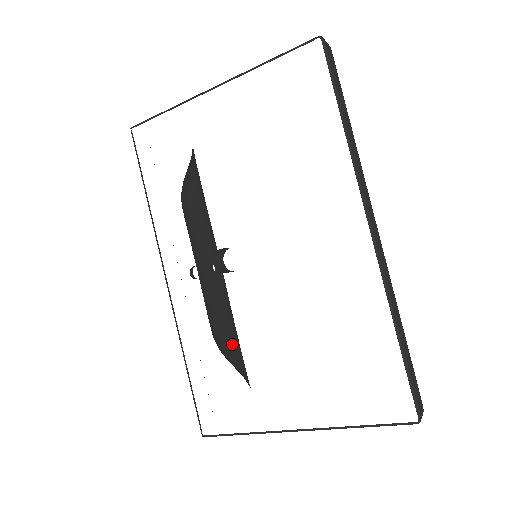
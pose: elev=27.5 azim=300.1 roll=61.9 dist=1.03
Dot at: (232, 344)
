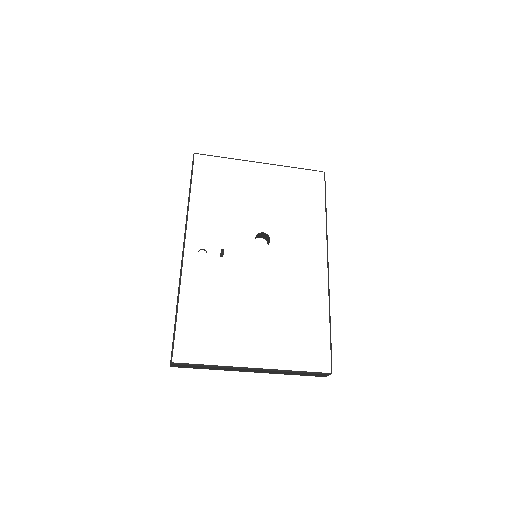
Dot at: occluded
